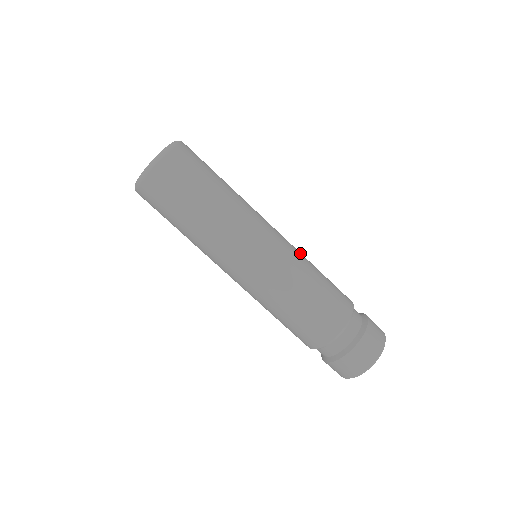
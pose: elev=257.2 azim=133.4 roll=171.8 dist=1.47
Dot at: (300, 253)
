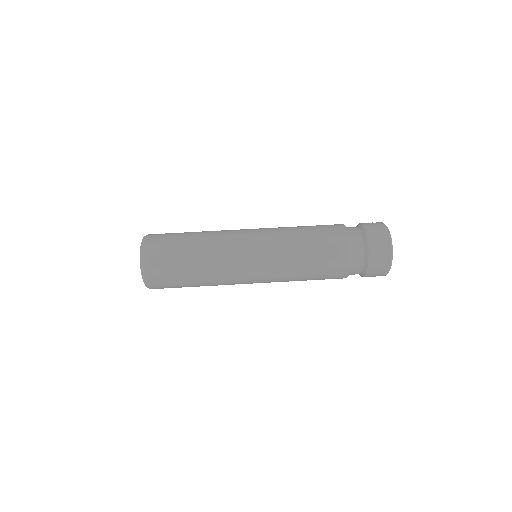
Dot at: (280, 229)
